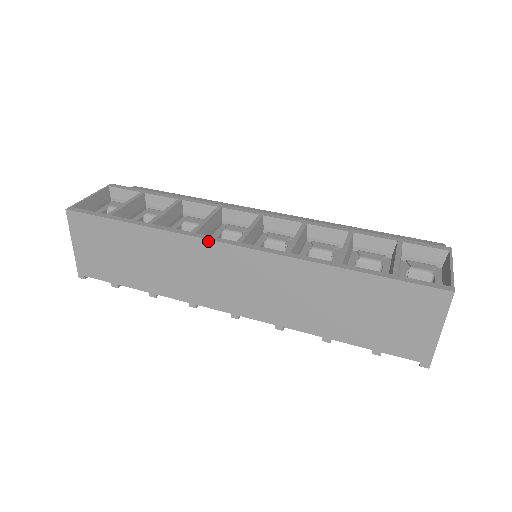
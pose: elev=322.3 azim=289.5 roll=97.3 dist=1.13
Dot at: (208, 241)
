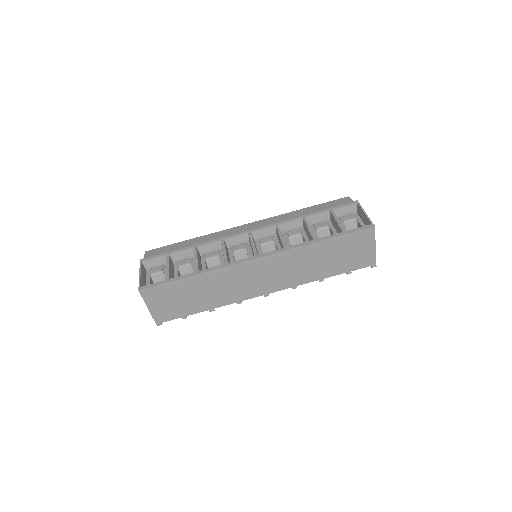
Dot at: (239, 264)
